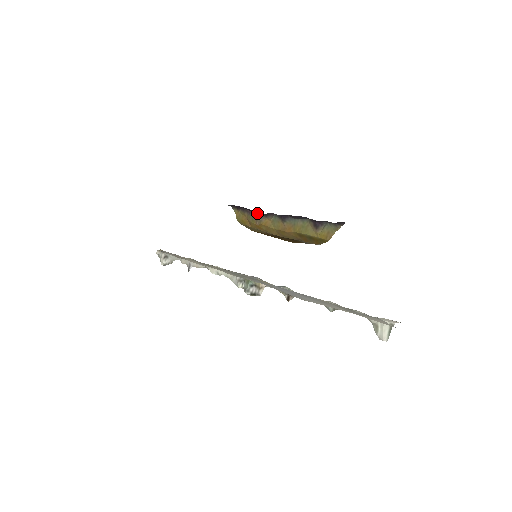
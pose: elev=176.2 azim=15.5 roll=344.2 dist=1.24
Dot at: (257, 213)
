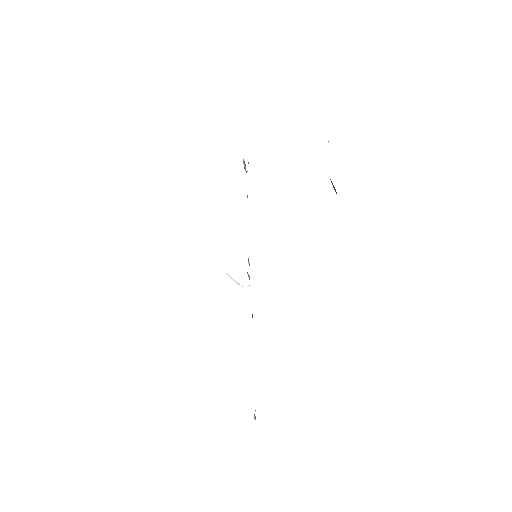
Dot at: occluded
